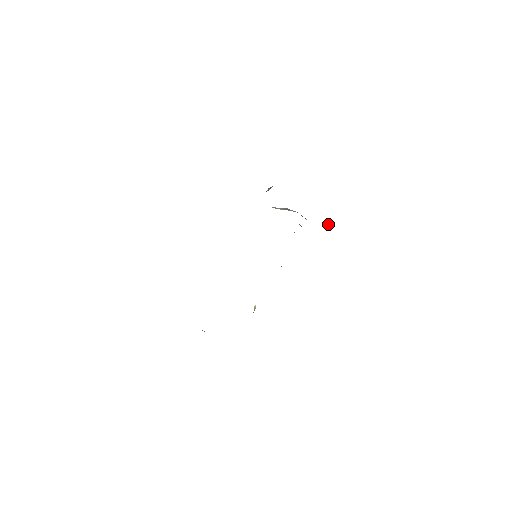
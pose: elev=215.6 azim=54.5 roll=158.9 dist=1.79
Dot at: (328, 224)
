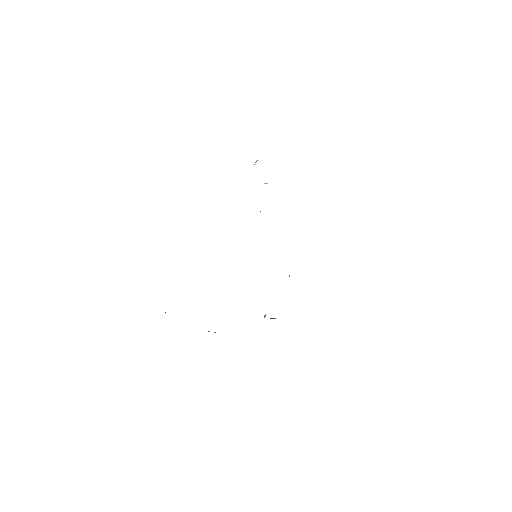
Dot at: occluded
